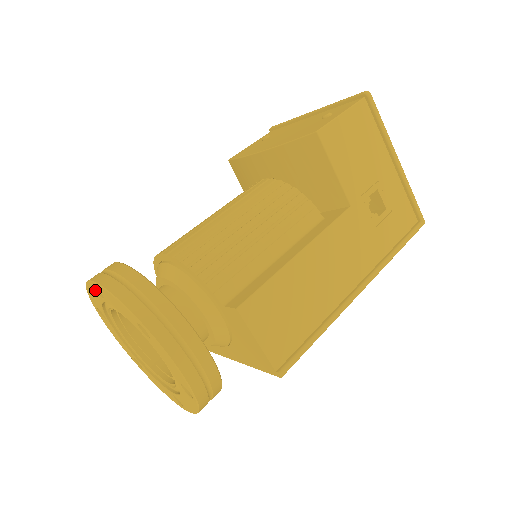
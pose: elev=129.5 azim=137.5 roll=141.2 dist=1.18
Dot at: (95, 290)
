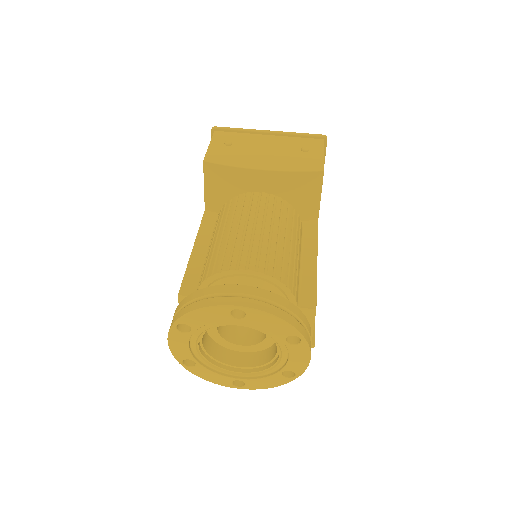
Dot at: (230, 312)
